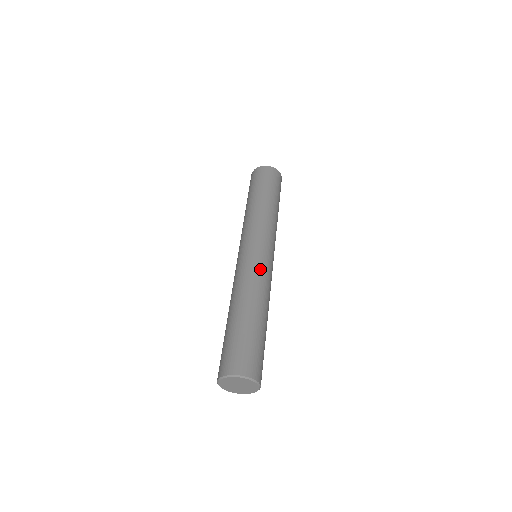
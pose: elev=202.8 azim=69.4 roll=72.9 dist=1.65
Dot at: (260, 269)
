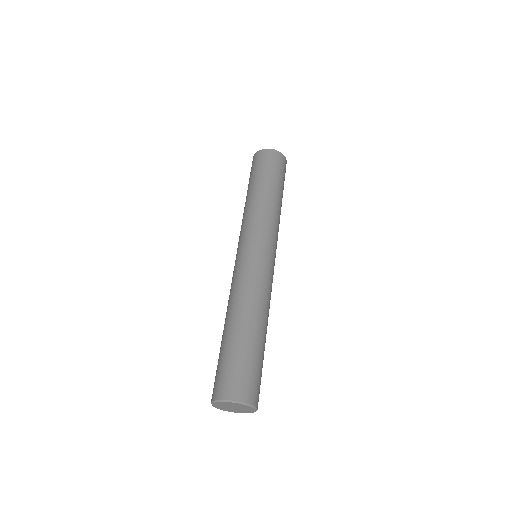
Dot at: (268, 279)
